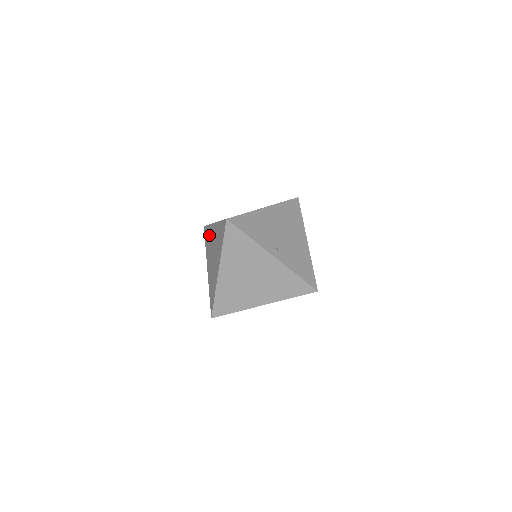
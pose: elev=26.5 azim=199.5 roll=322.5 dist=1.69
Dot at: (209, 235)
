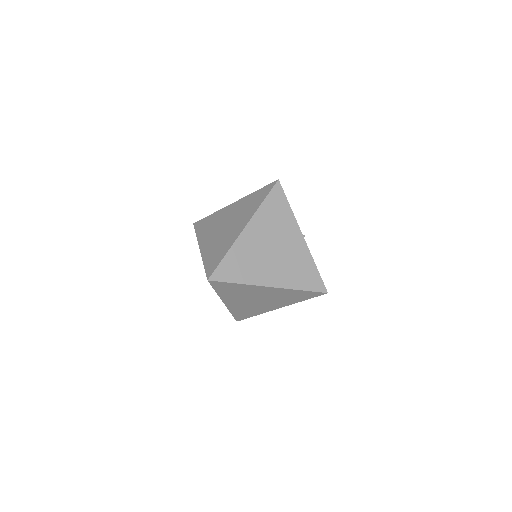
Dot at: (214, 219)
